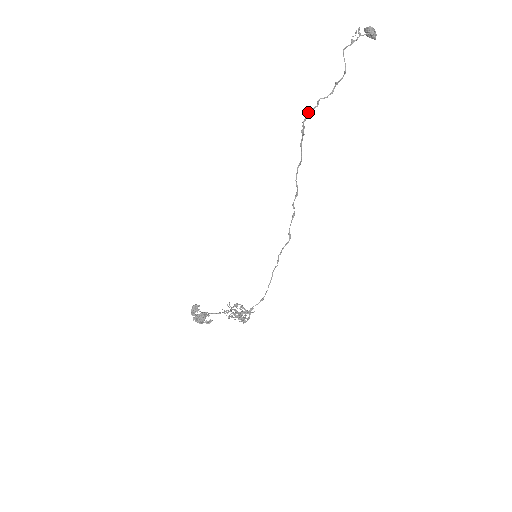
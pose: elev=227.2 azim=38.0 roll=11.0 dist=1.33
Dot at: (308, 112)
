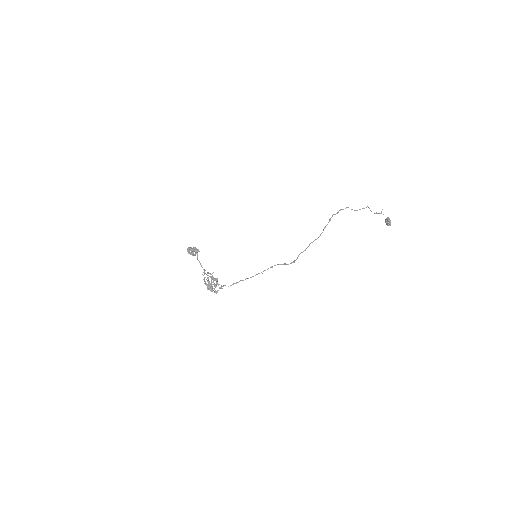
Dot at: occluded
